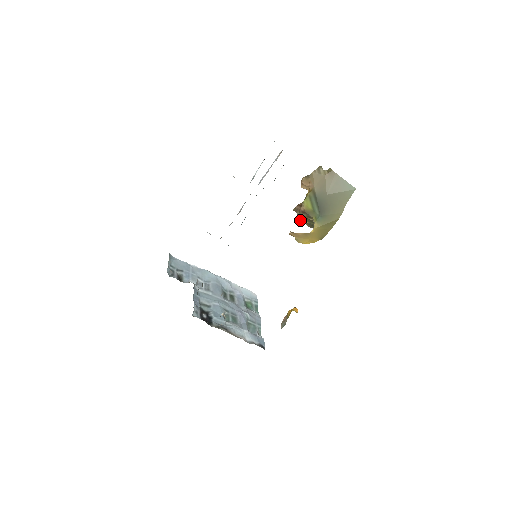
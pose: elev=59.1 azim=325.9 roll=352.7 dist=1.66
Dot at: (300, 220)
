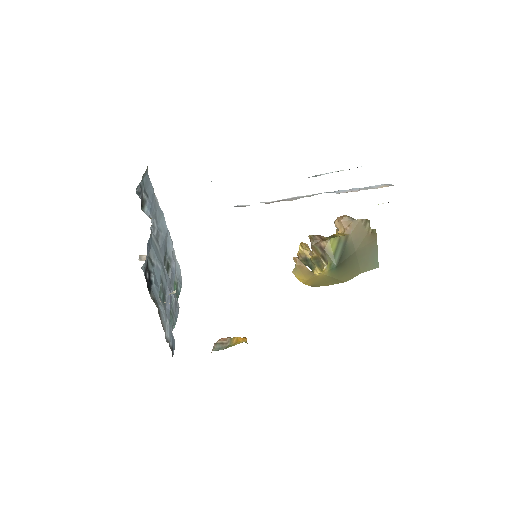
Dot at: (301, 248)
